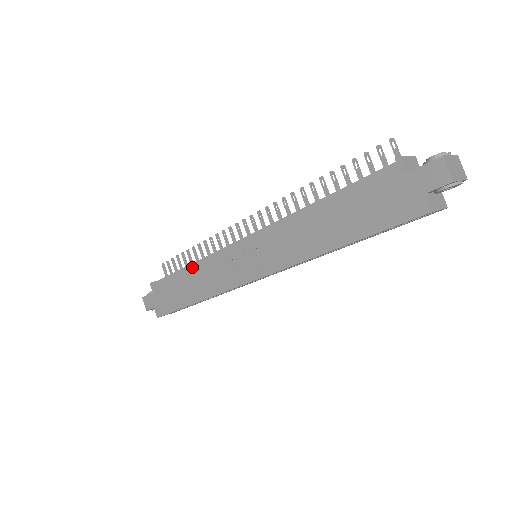
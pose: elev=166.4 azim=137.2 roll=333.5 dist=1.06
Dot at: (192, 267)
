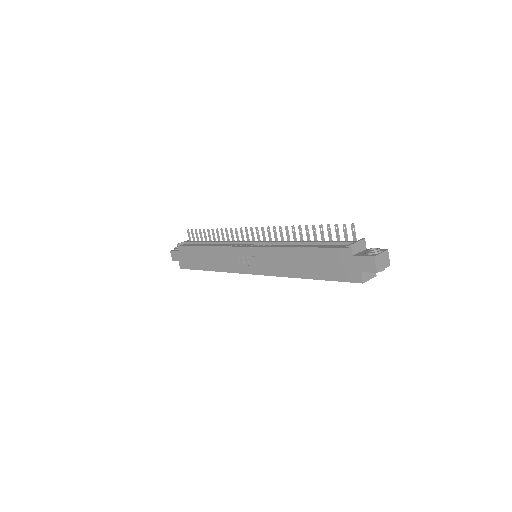
Dot at: (210, 247)
